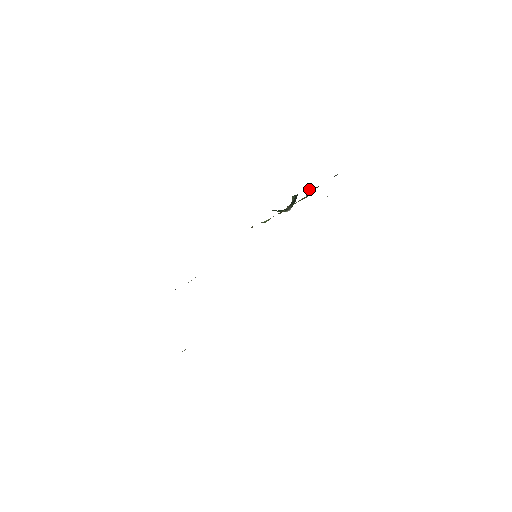
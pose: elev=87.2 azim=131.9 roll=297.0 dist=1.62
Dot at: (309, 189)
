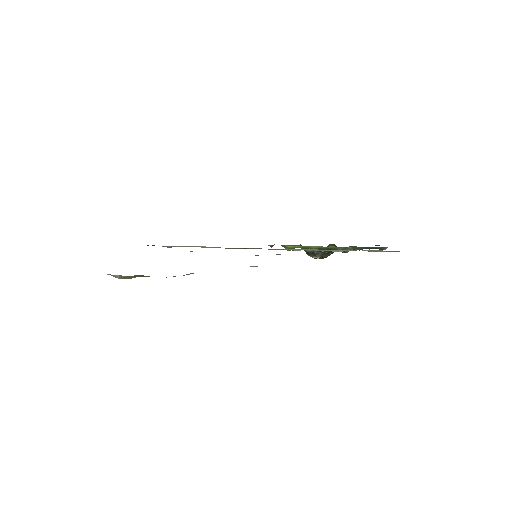
Dot at: occluded
